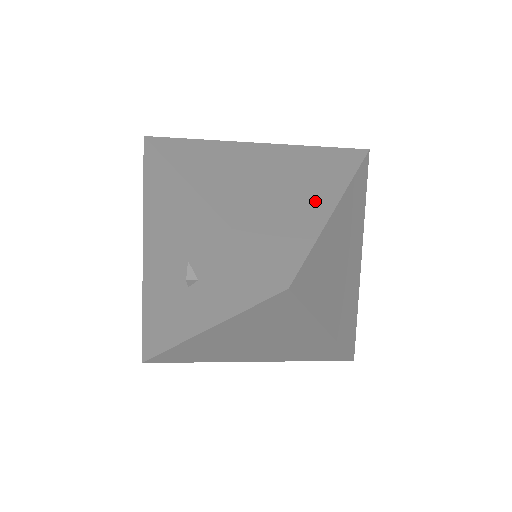
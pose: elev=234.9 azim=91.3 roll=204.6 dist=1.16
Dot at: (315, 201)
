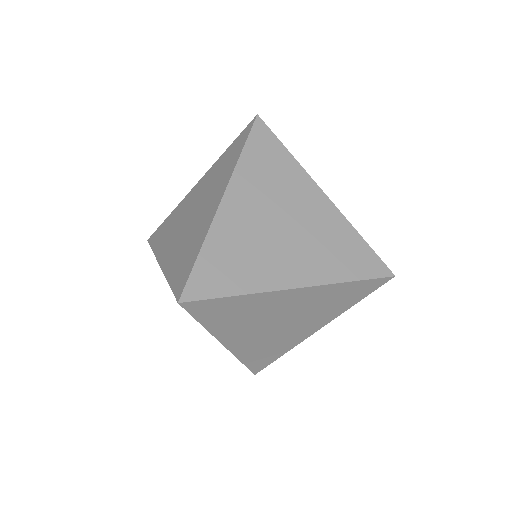
Dot at: (304, 332)
